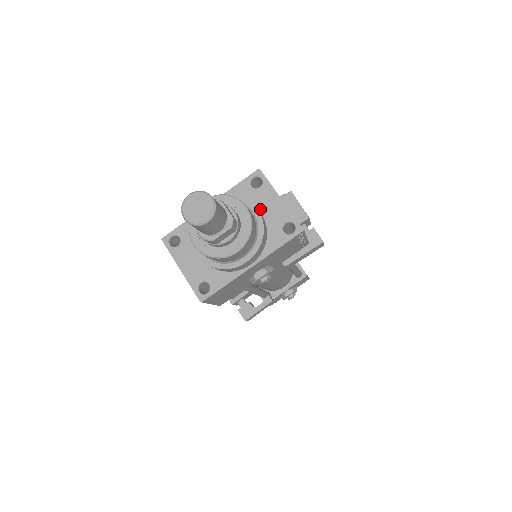
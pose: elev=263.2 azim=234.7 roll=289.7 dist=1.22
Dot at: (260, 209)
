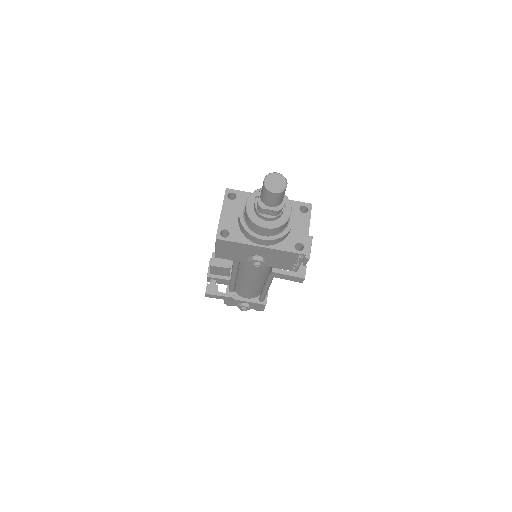
Dot at: (293, 223)
